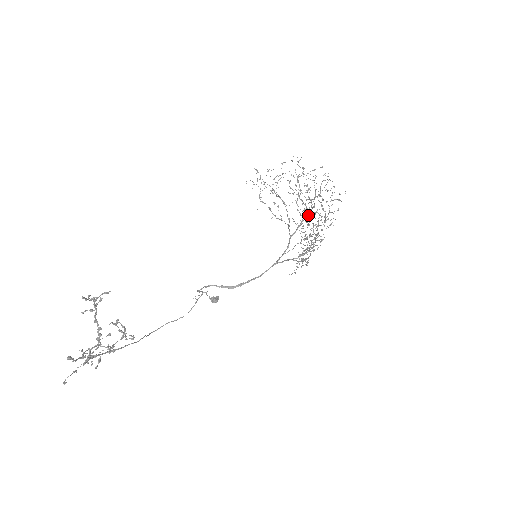
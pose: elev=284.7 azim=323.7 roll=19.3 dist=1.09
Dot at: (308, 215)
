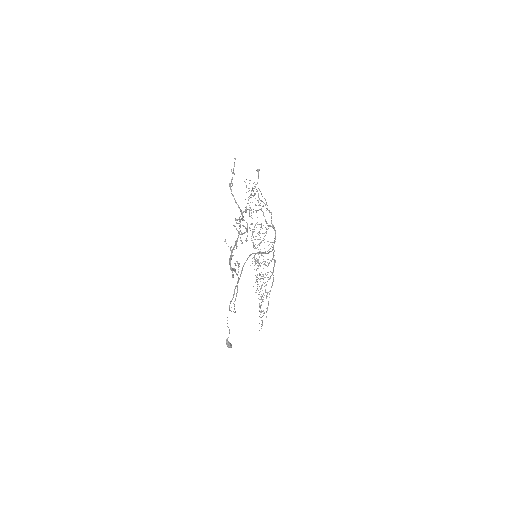
Dot at: (268, 228)
